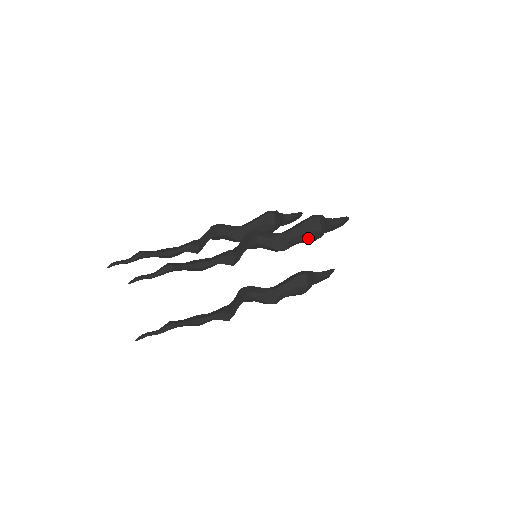
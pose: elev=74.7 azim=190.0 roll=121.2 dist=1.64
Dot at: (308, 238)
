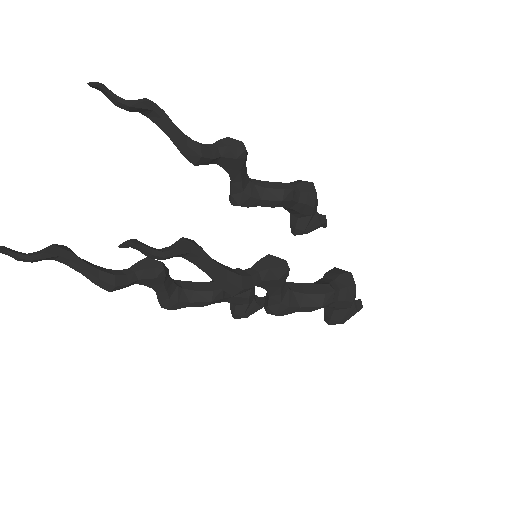
Dot at: (306, 190)
